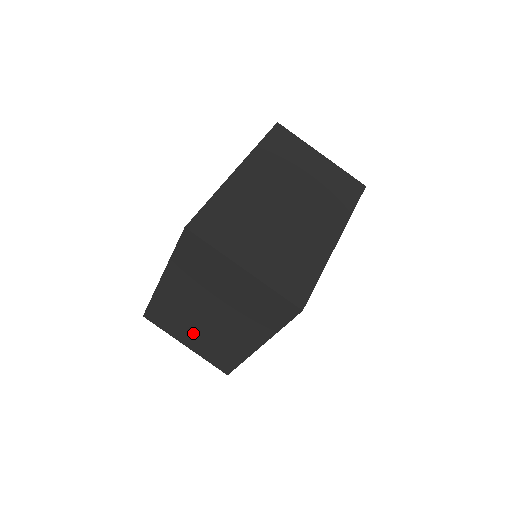
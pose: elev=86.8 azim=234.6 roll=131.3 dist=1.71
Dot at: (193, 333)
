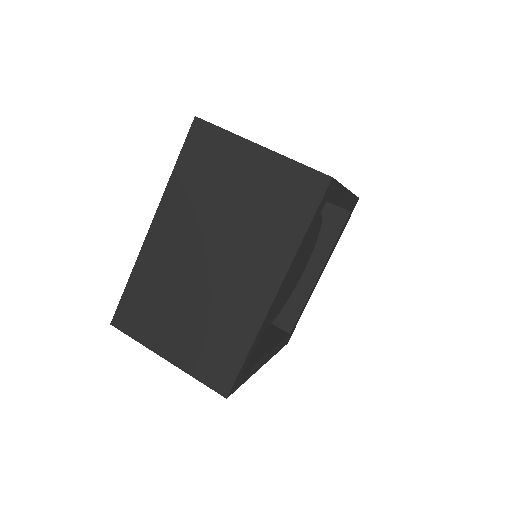
Dot at: (182, 318)
